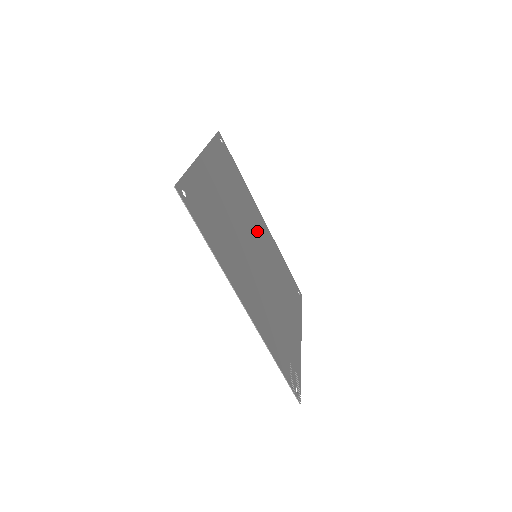
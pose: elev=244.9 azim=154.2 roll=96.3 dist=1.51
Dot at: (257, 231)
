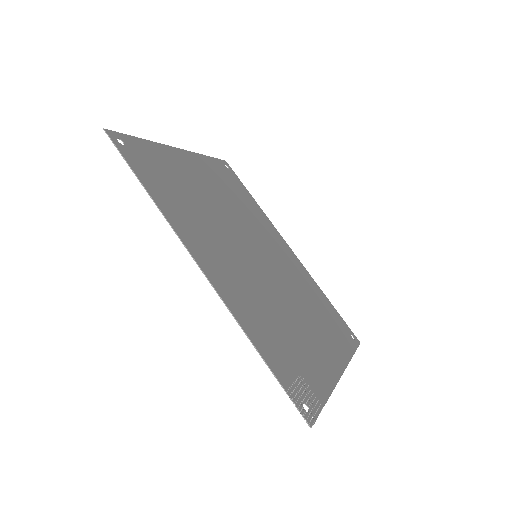
Dot at: (269, 245)
